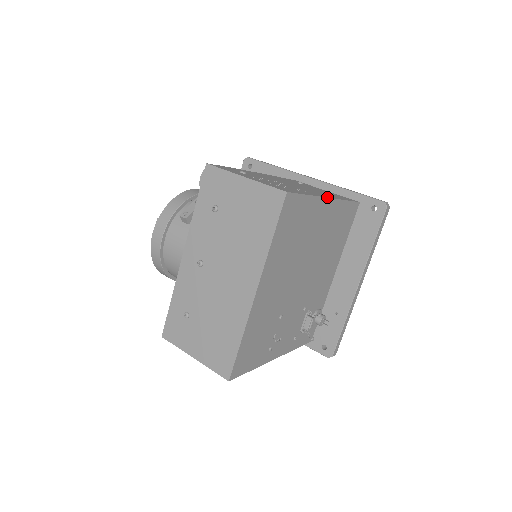
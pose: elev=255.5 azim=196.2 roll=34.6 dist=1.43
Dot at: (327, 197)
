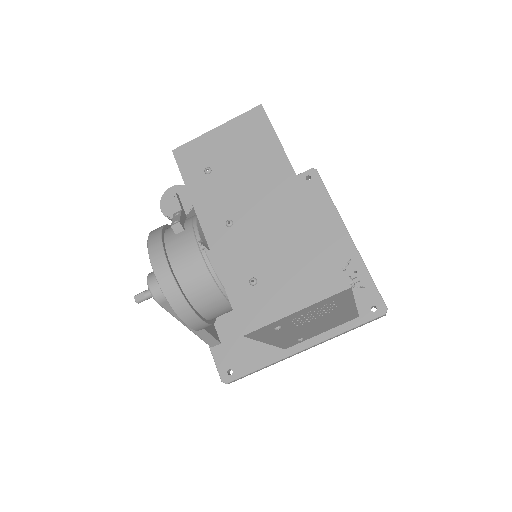
Dot at: occluded
